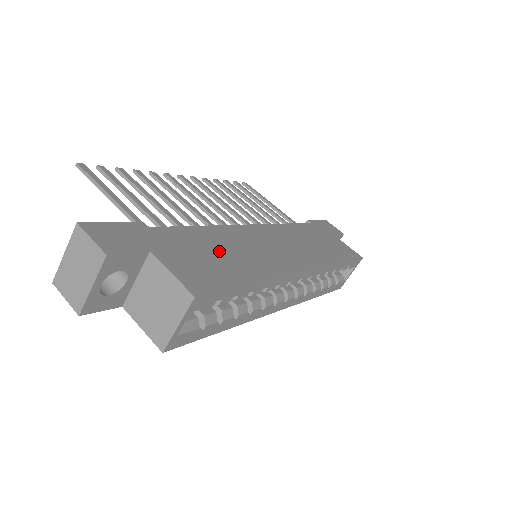
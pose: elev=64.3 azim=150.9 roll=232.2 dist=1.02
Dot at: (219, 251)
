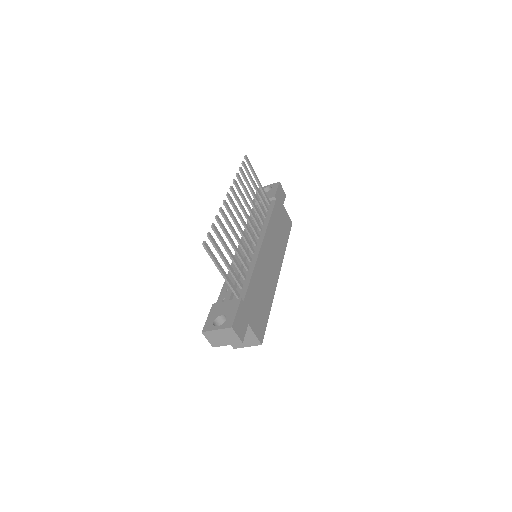
Dot at: (260, 295)
